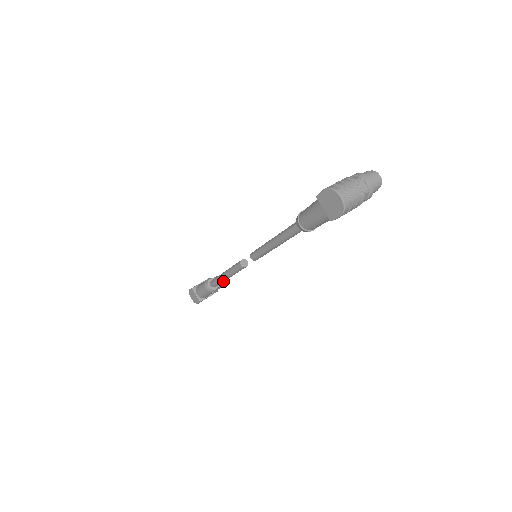
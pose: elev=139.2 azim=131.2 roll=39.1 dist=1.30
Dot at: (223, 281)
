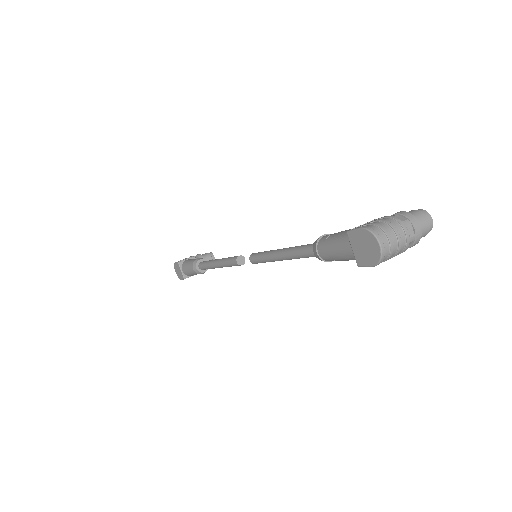
Dot at: (213, 268)
